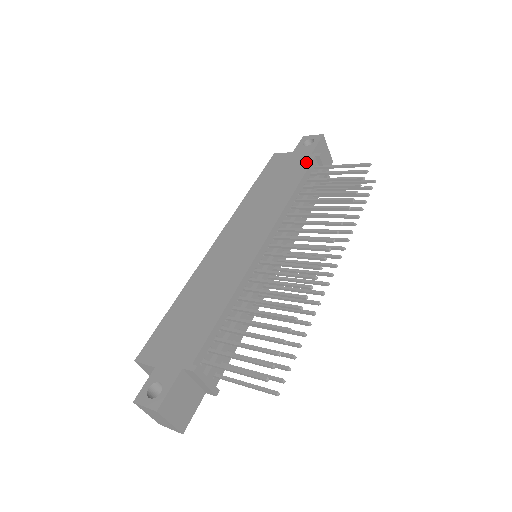
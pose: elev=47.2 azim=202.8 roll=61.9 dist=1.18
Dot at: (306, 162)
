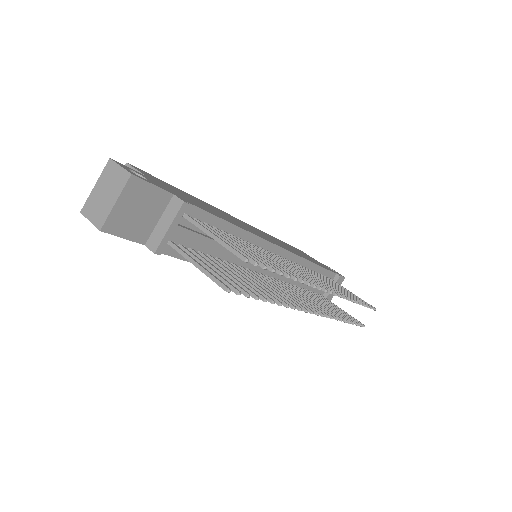
Dot at: (329, 269)
